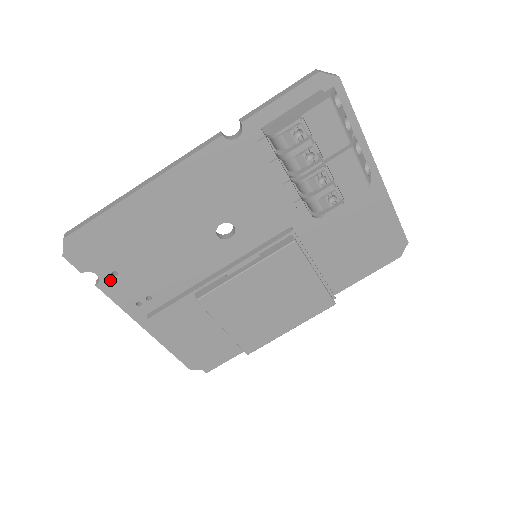
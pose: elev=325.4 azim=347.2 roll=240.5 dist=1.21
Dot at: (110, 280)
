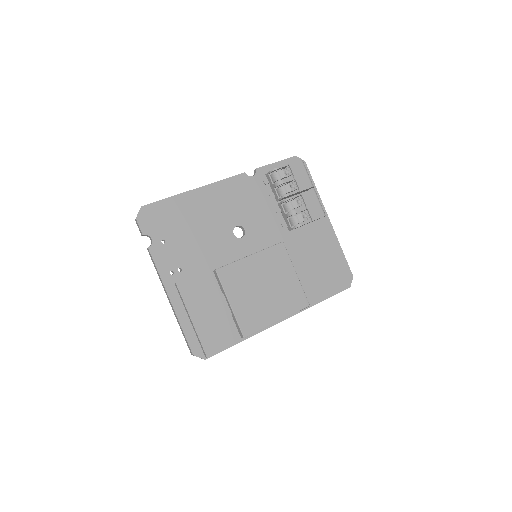
Dot at: (159, 246)
